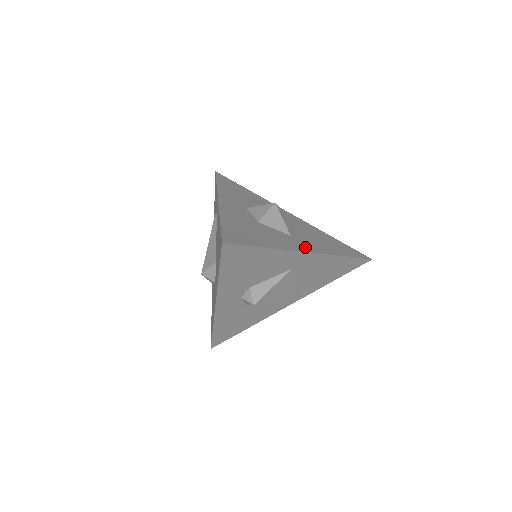
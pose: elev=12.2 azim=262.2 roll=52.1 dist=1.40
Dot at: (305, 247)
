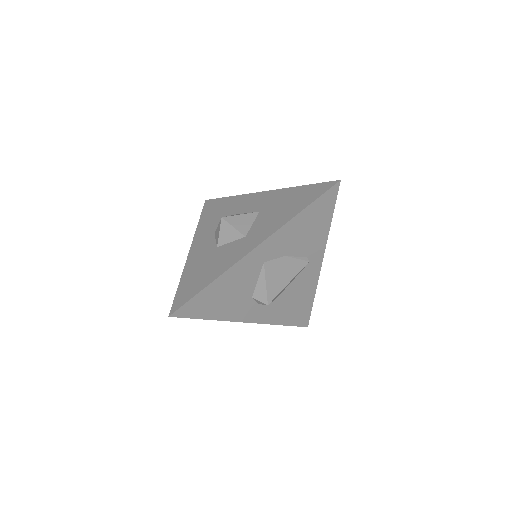
Dot at: (254, 242)
